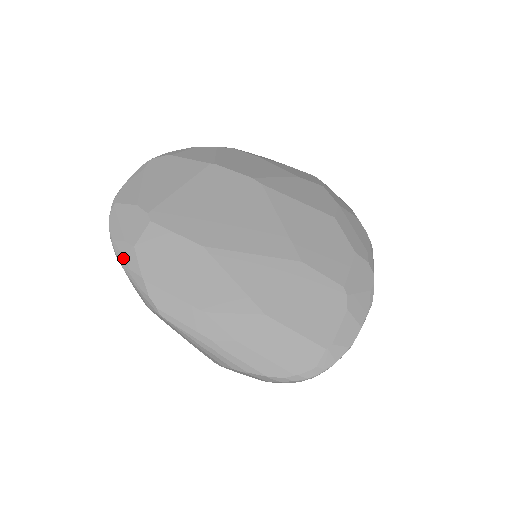
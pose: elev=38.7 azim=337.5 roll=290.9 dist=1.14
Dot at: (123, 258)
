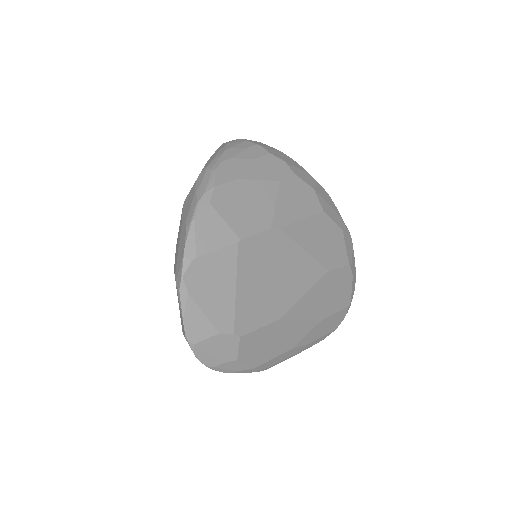
Dot at: (228, 370)
